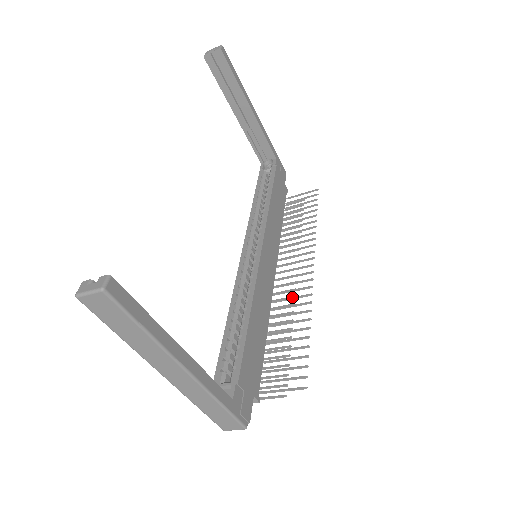
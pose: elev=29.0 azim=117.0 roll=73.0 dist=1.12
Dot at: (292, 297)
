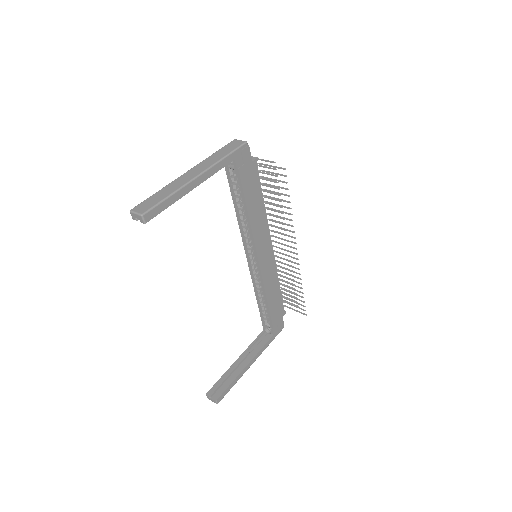
Dot at: occluded
